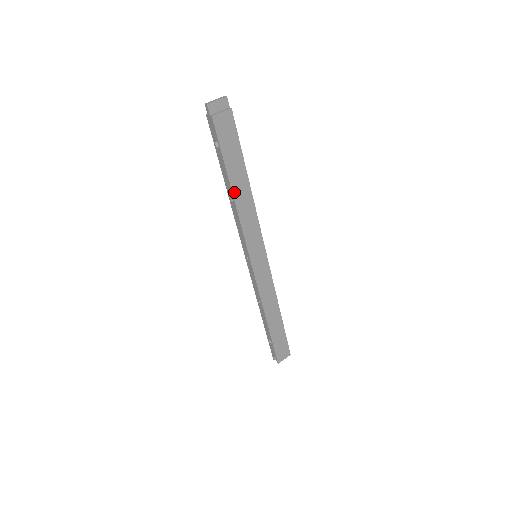
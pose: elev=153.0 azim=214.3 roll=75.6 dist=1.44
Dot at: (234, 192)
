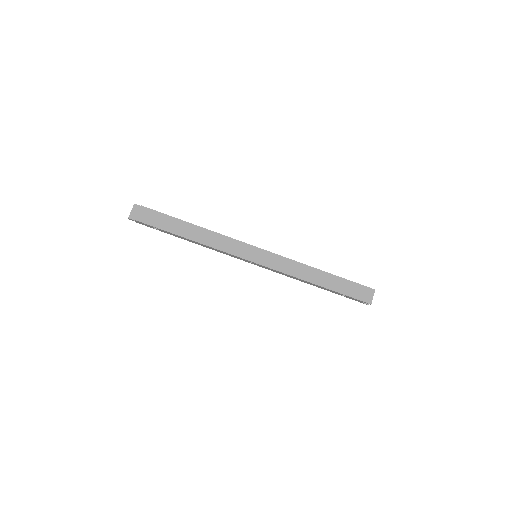
Dot at: (193, 239)
